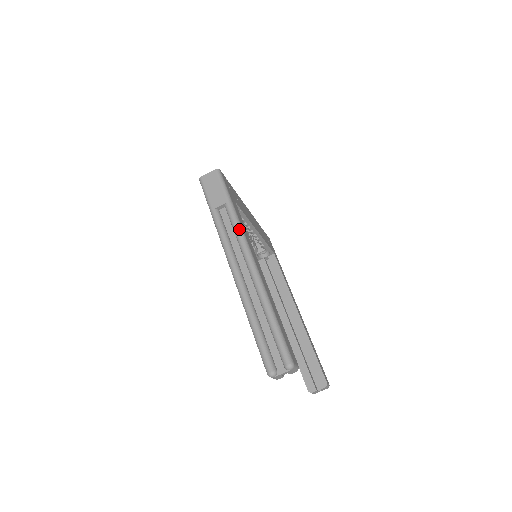
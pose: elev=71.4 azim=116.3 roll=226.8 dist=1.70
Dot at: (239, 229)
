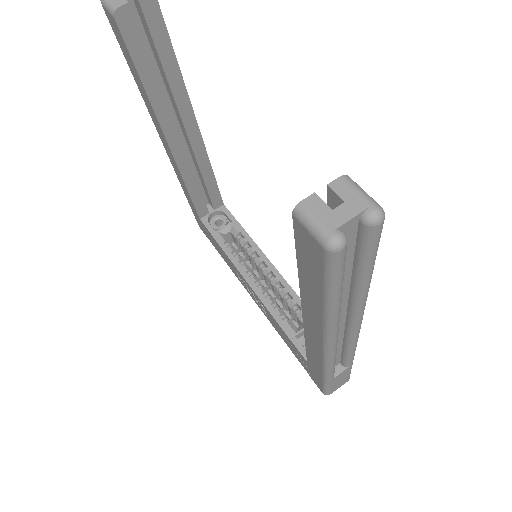
Dot at: occluded
